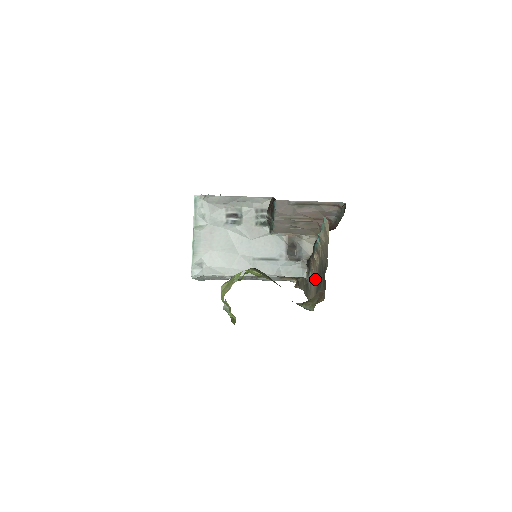
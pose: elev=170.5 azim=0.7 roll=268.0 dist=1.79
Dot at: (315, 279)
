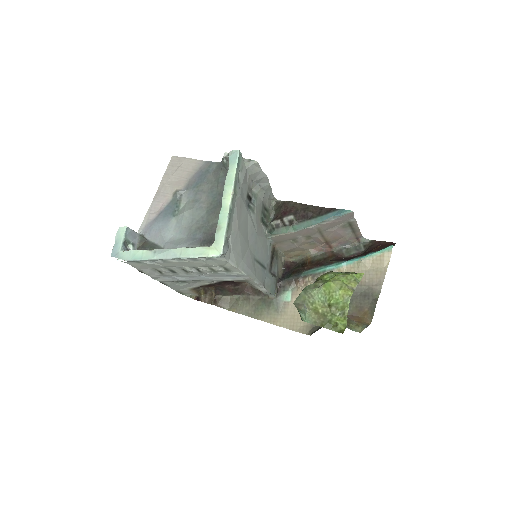
Dot at: occluded
